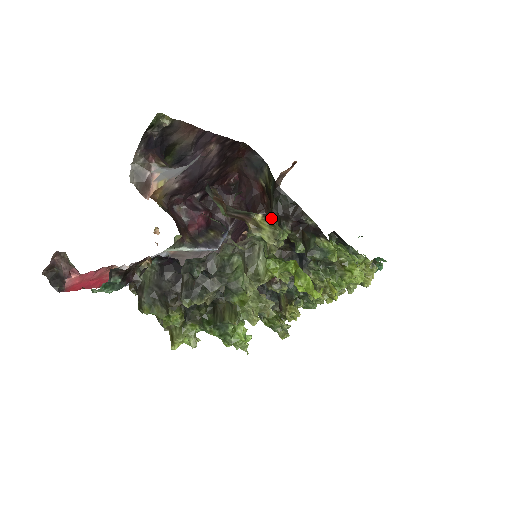
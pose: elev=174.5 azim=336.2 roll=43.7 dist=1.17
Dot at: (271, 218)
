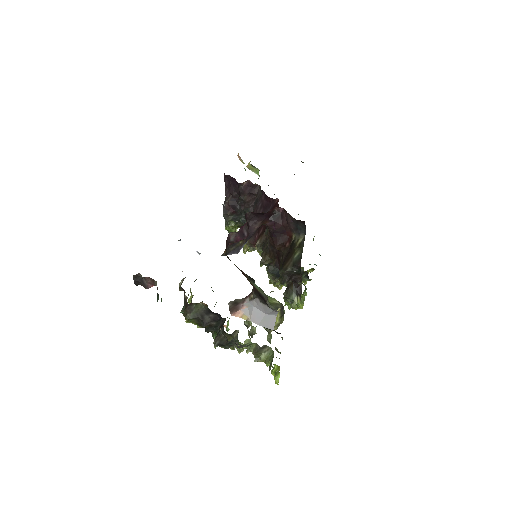
Dot at: (283, 313)
